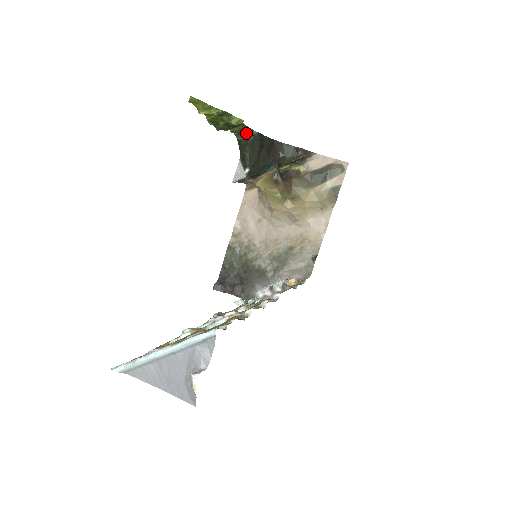
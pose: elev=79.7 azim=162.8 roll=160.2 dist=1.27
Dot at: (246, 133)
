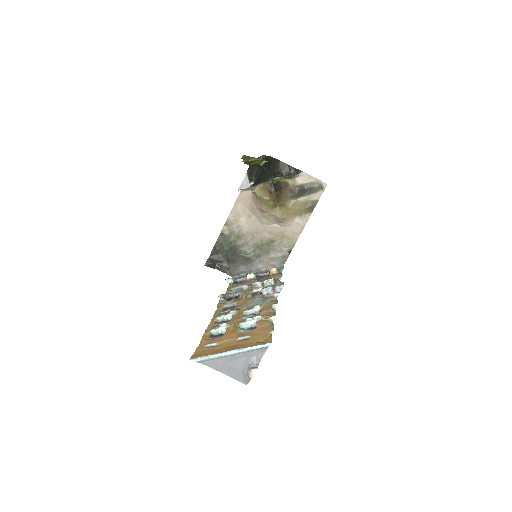
Dot at: (258, 158)
